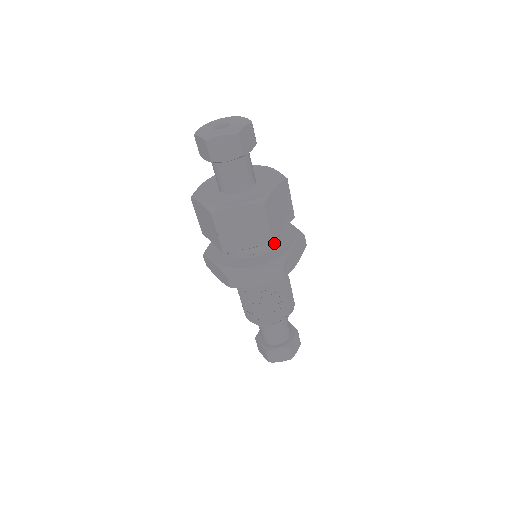
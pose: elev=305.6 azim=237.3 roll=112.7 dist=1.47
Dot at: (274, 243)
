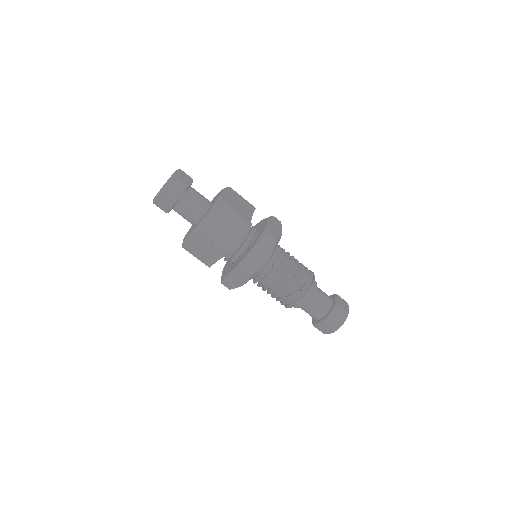
Dot at: (257, 233)
